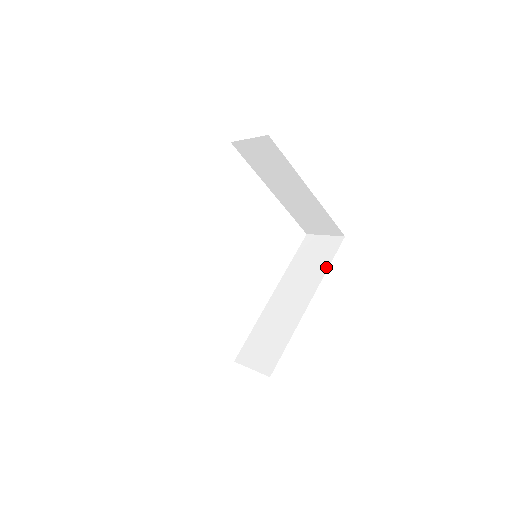
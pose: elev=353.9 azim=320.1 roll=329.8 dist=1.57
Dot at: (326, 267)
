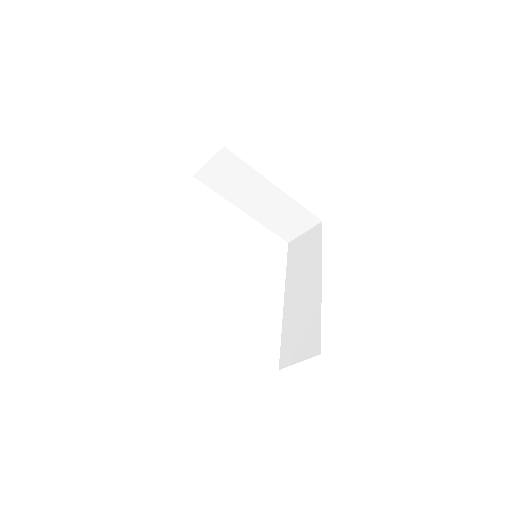
Dot at: (320, 249)
